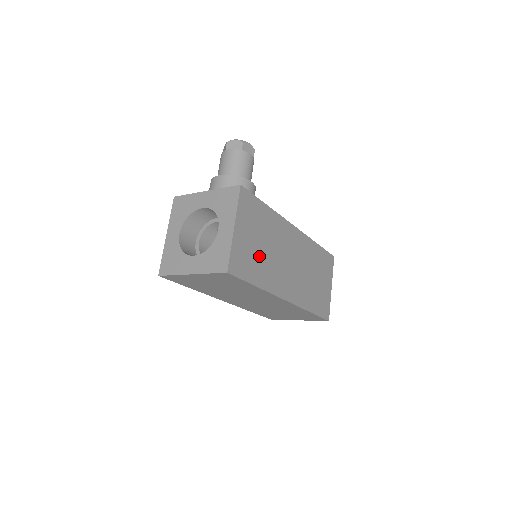
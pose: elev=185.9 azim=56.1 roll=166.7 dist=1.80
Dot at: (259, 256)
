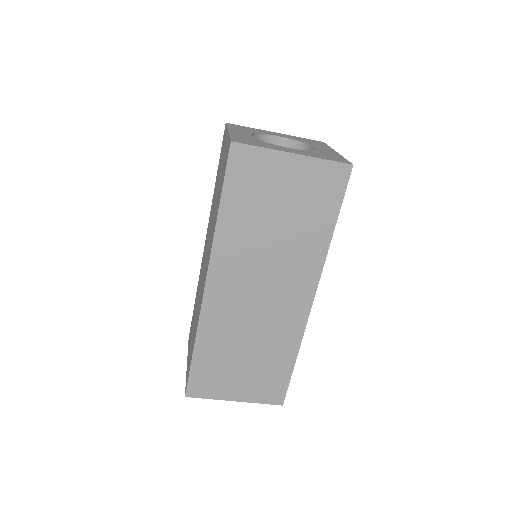
Dot at: occluded
